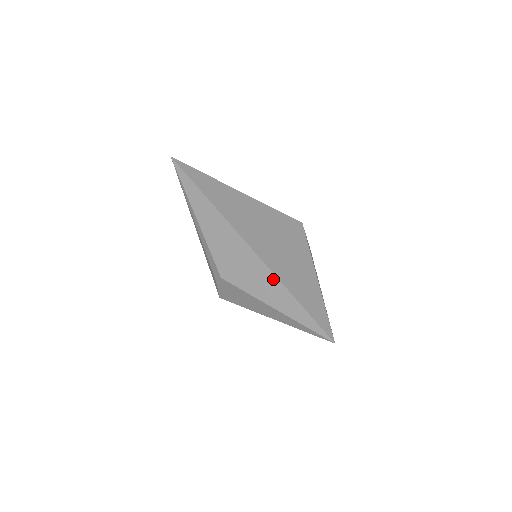
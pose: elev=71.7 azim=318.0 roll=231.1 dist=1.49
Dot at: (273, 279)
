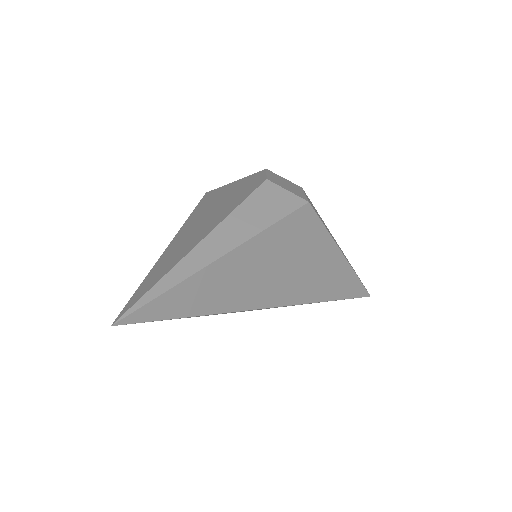
Dot at: occluded
